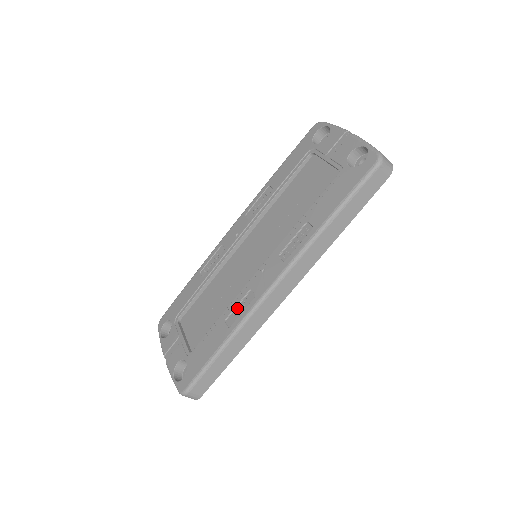
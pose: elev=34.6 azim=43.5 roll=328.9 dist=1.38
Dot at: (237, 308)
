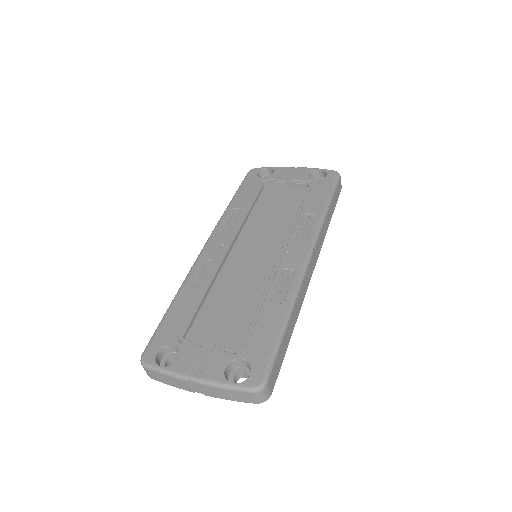
Dot at: (279, 287)
